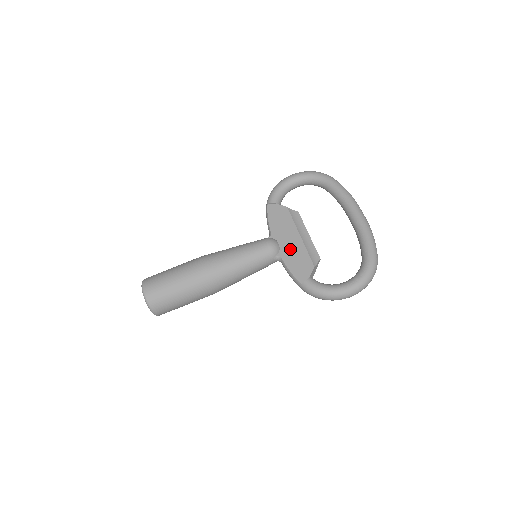
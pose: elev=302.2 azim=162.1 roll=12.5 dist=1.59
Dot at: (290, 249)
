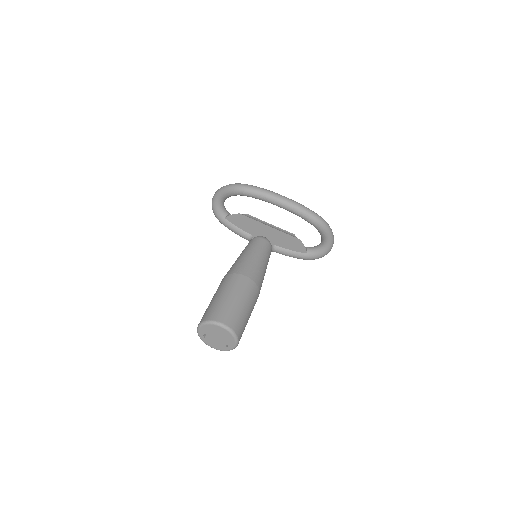
Dot at: (275, 237)
